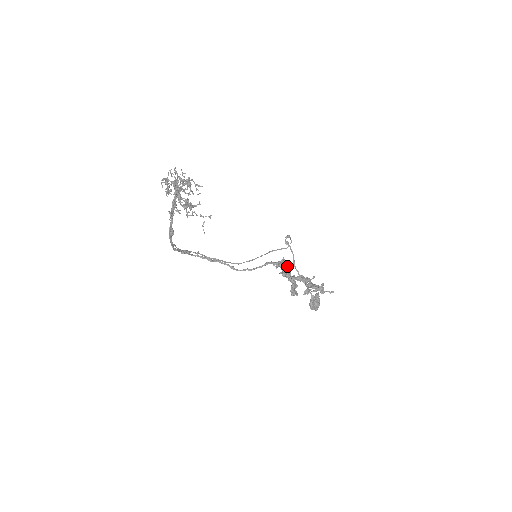
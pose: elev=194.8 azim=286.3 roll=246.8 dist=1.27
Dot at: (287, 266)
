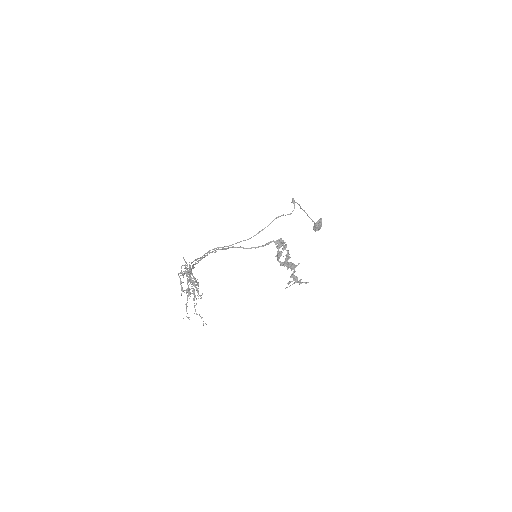
Dot at: (281, 254)
